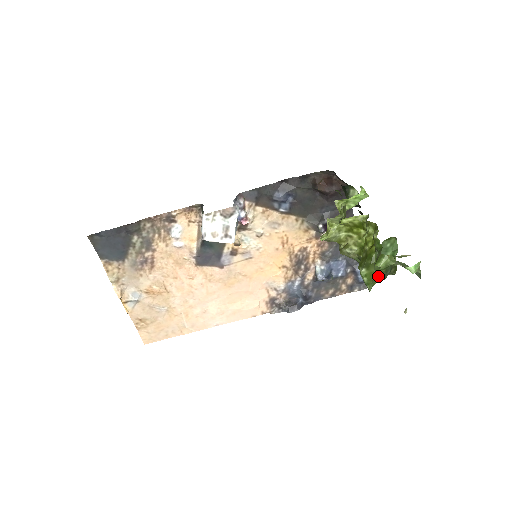
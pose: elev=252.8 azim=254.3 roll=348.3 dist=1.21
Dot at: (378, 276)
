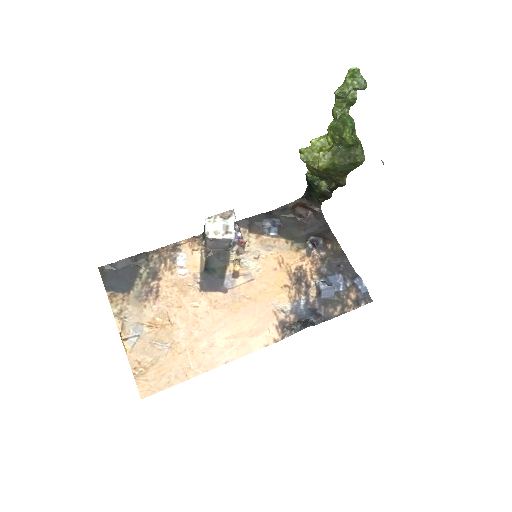
Dot at: (348, 139)
